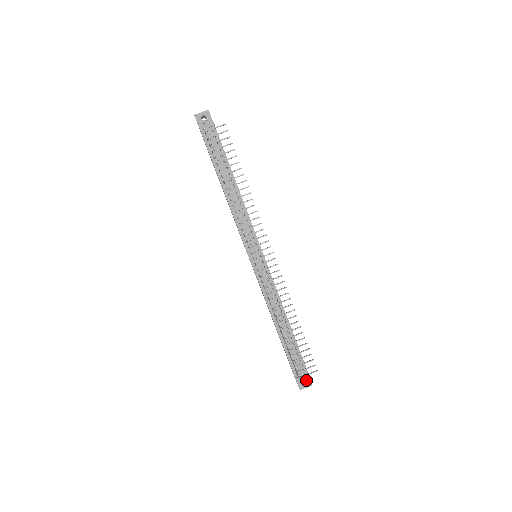
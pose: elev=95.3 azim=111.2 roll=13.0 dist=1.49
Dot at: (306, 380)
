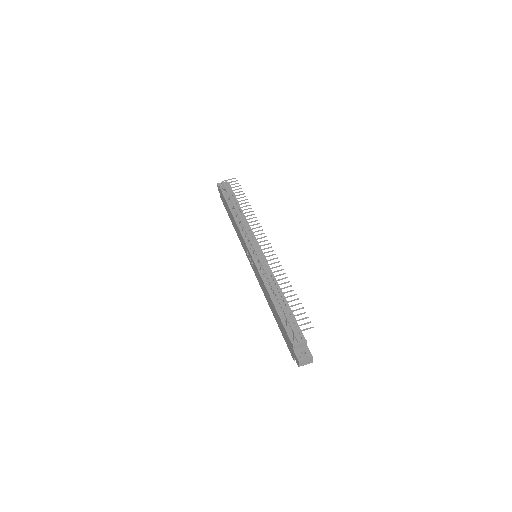
Dot at: (305, 350)
